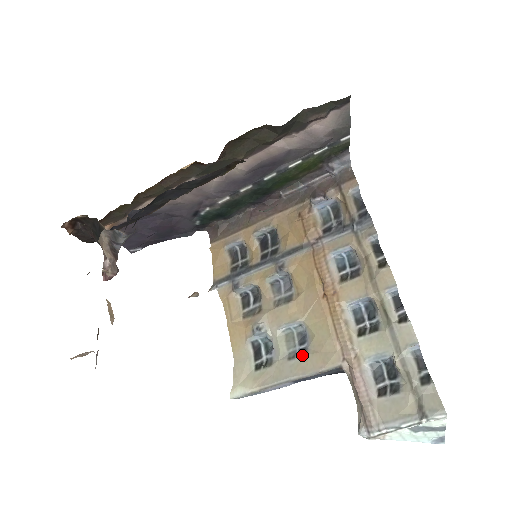
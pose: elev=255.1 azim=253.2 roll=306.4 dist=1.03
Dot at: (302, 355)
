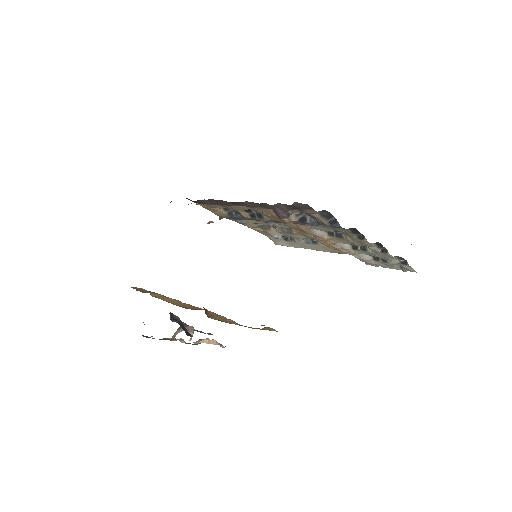
Dot at: (315, 244)
